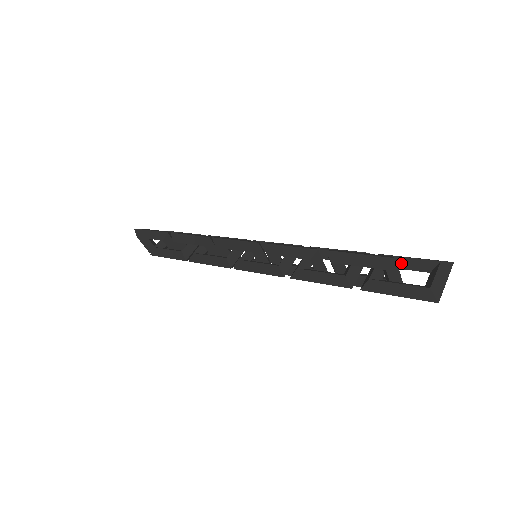
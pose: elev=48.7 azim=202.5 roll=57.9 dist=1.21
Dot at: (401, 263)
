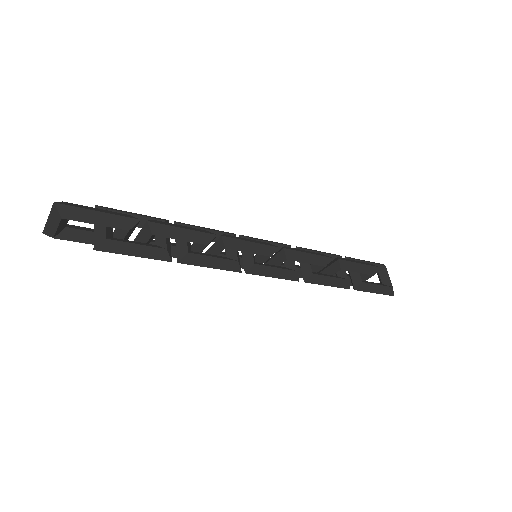
Dot at: occluded
